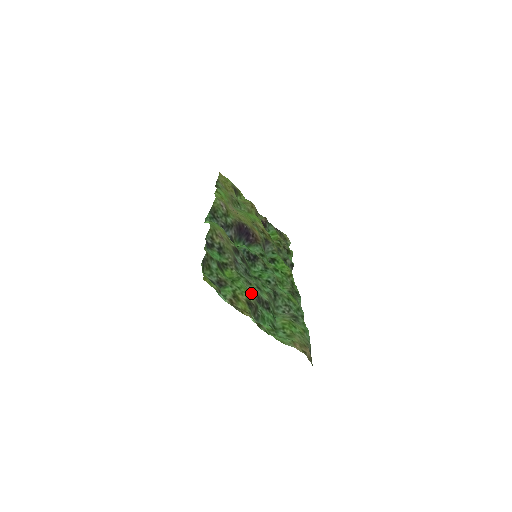
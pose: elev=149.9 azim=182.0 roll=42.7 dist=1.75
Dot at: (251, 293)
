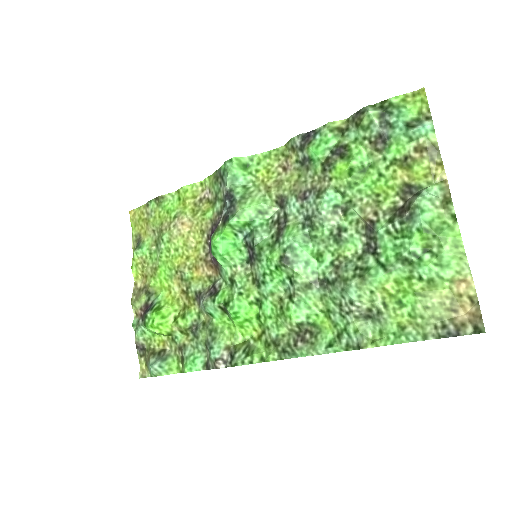
Dot at: (372, 206)
